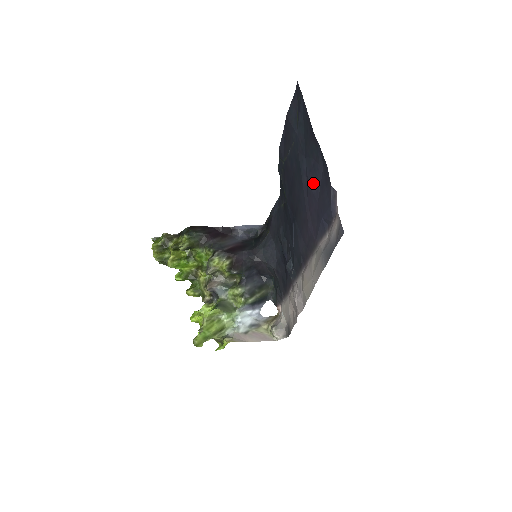
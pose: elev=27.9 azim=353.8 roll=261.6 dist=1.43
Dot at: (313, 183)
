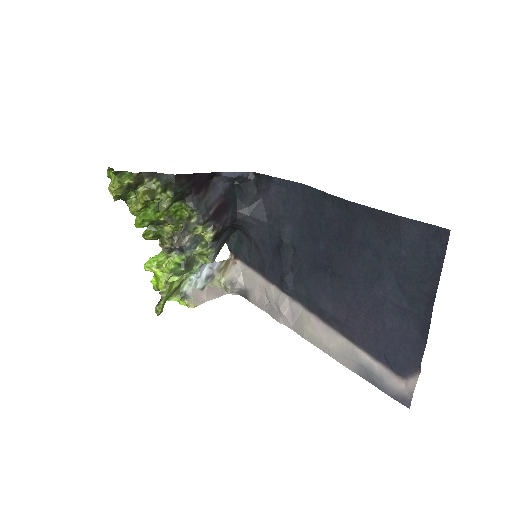
Dot at: (392, 318)
